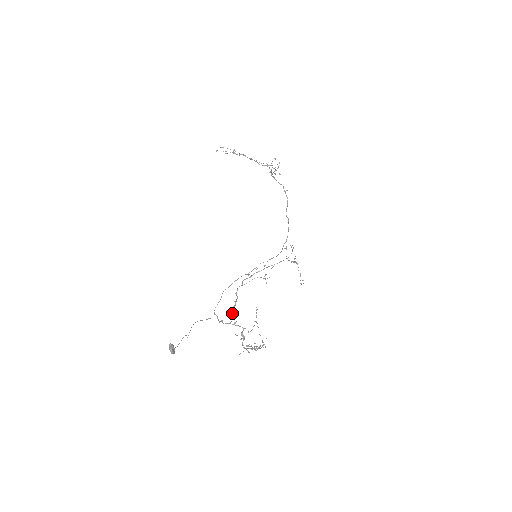
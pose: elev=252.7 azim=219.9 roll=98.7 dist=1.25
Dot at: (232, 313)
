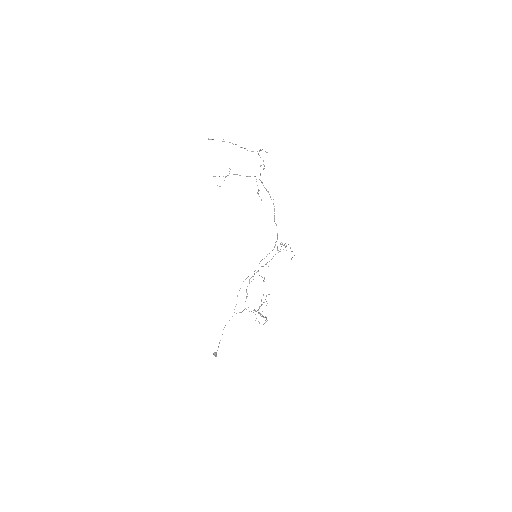
Dot at: occluded
